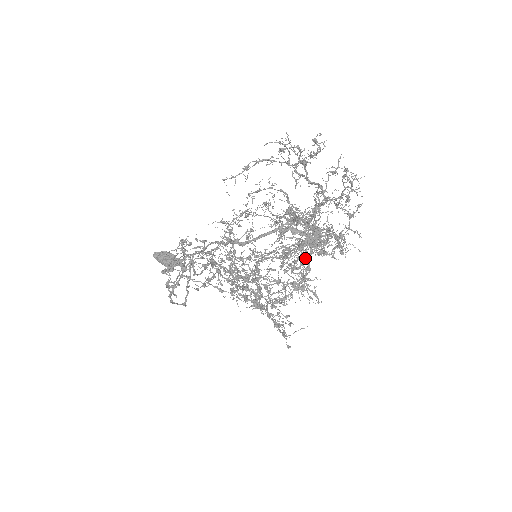
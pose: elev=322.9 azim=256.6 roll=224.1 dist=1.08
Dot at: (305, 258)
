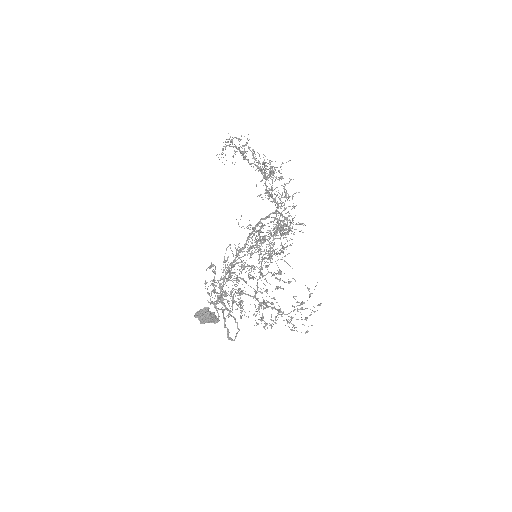
Dot at: occluded
